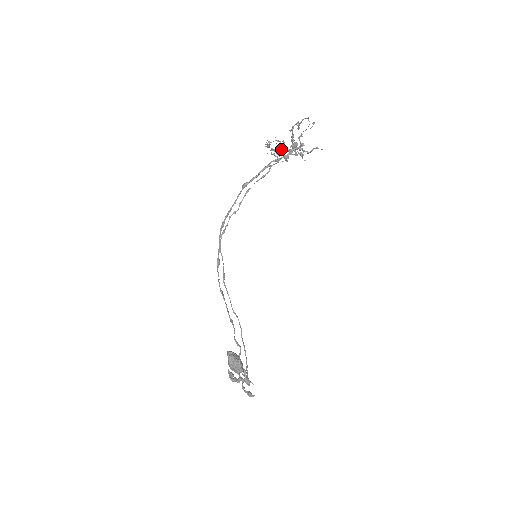
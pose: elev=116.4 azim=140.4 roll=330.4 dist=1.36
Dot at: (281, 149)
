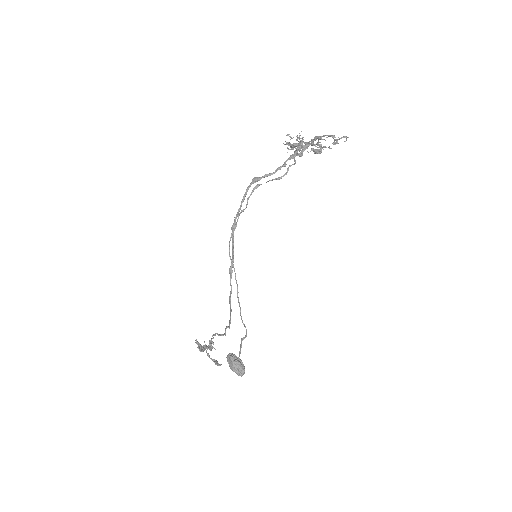
Dot at: (300, 148)
